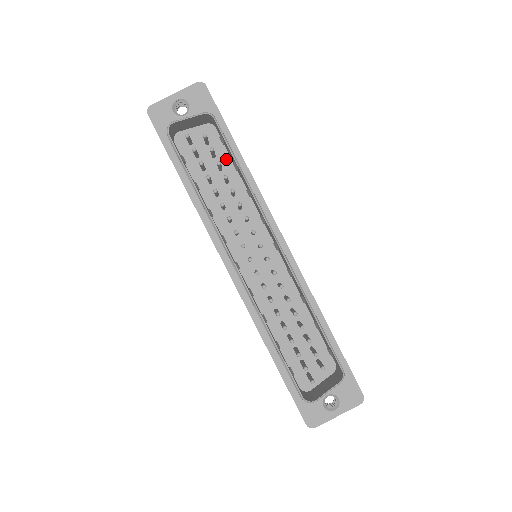
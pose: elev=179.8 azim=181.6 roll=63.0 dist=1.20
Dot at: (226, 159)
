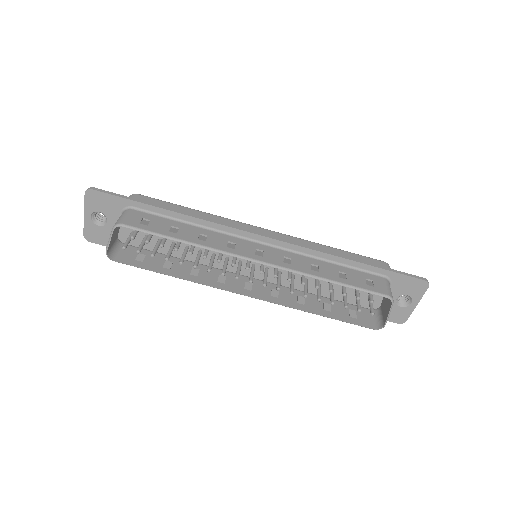
Dot at: occluded
